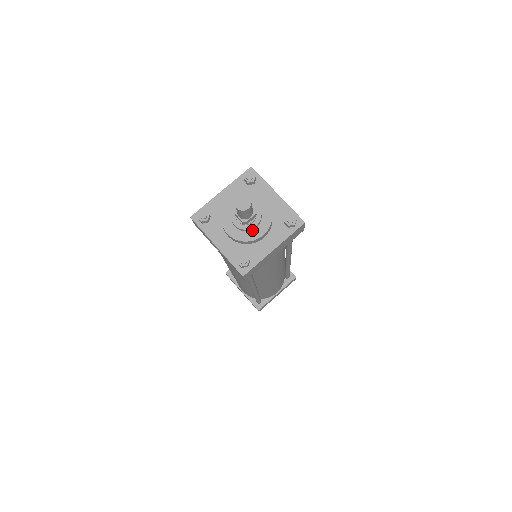
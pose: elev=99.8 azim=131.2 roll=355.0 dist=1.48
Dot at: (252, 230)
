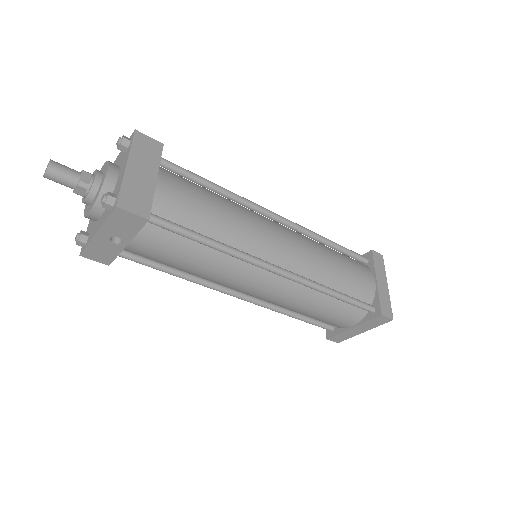
Dot at: (100, 184)
